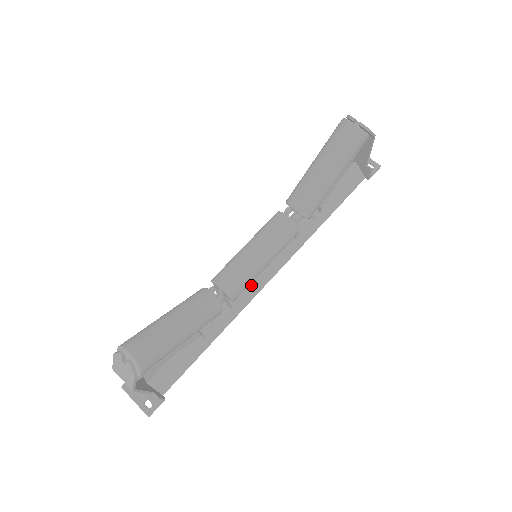
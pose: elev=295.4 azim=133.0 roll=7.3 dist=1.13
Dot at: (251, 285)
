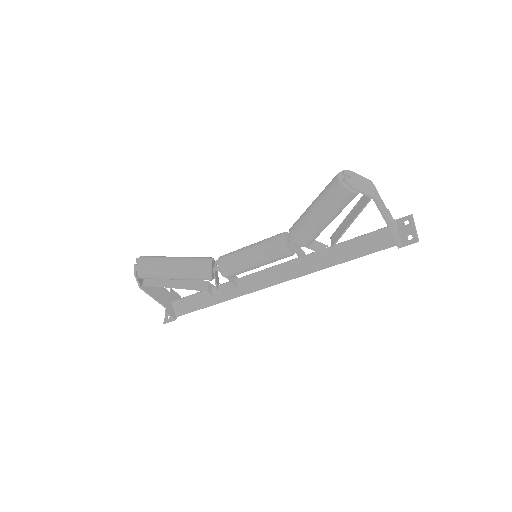
Dot at: (257, 280)
